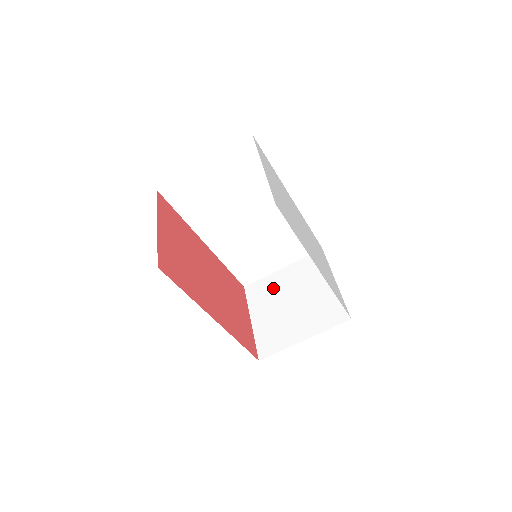
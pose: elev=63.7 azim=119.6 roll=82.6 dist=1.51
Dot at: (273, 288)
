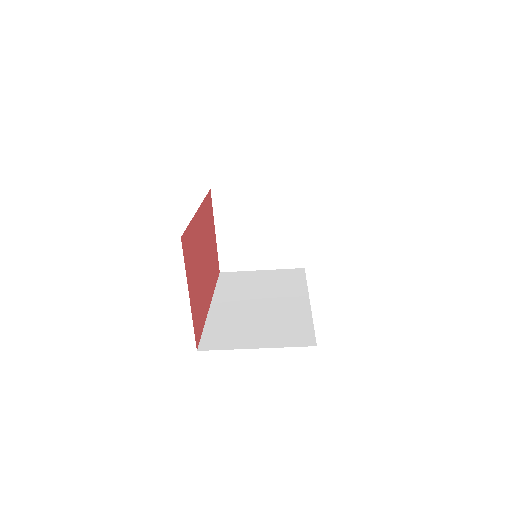
Dot at: (242, 206)
